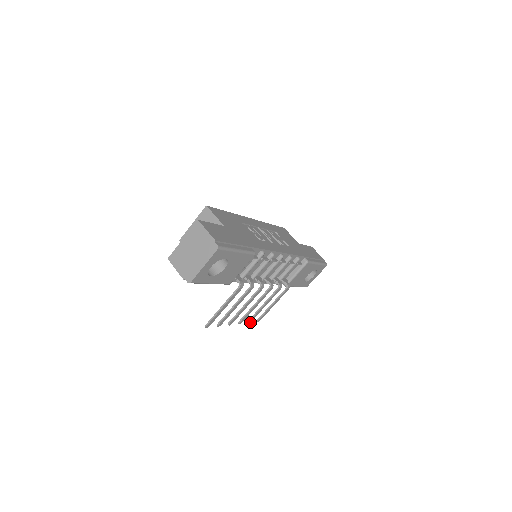
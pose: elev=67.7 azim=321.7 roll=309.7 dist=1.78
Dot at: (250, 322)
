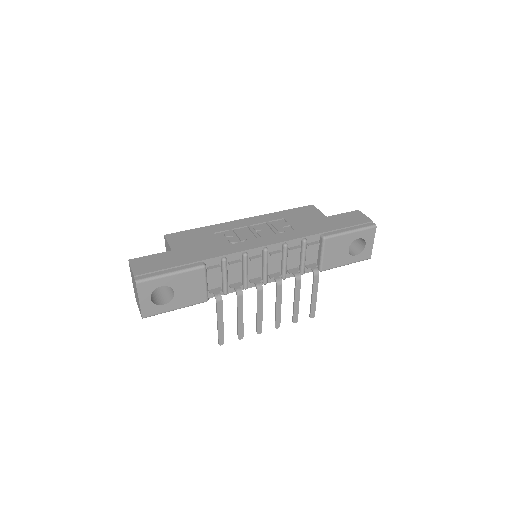
Dot at: (297, 321)
